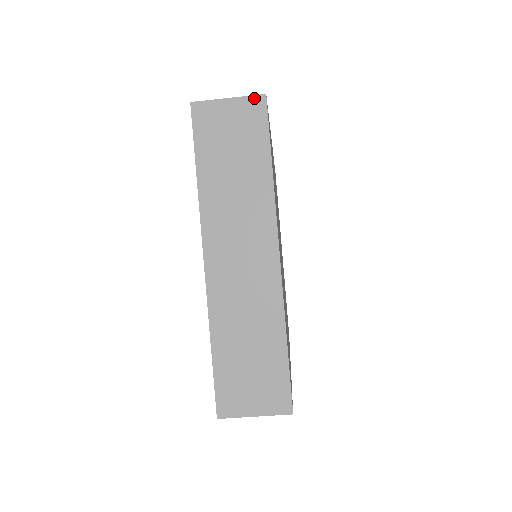
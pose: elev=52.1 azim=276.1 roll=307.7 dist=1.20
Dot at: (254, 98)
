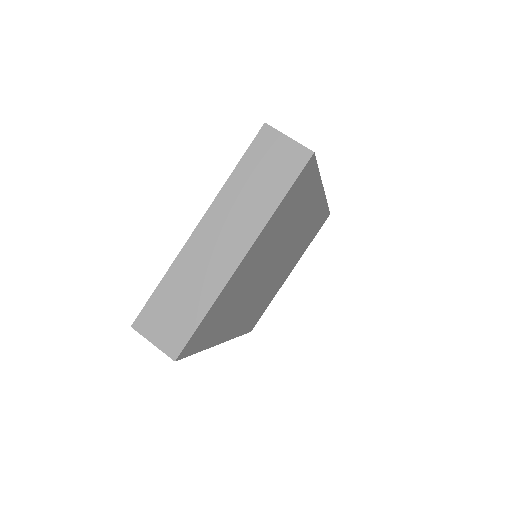
Dot at: (305, 149)
